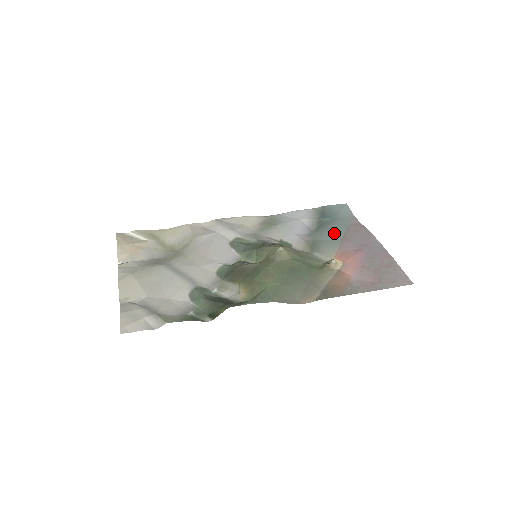
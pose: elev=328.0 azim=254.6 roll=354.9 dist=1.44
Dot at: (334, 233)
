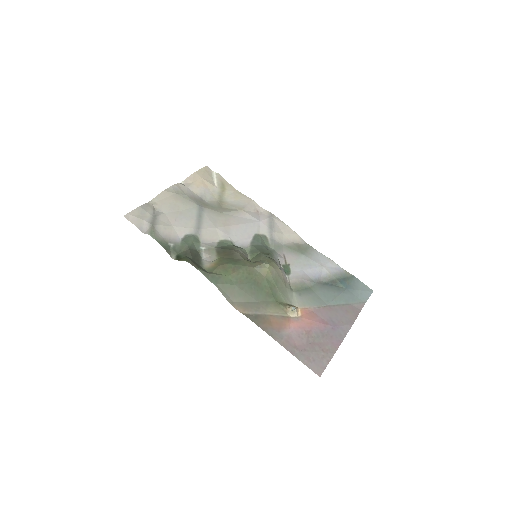
Dot at: (330, 297)
